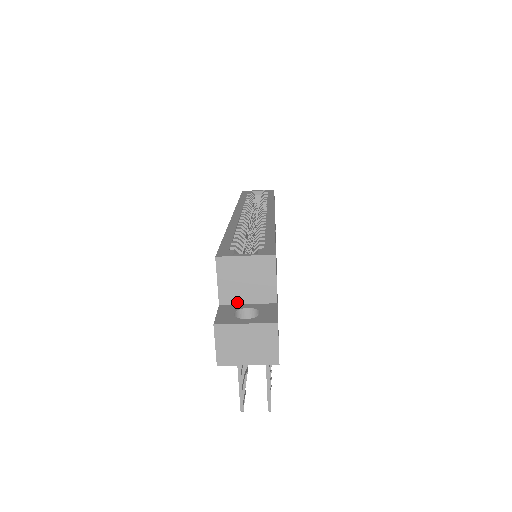
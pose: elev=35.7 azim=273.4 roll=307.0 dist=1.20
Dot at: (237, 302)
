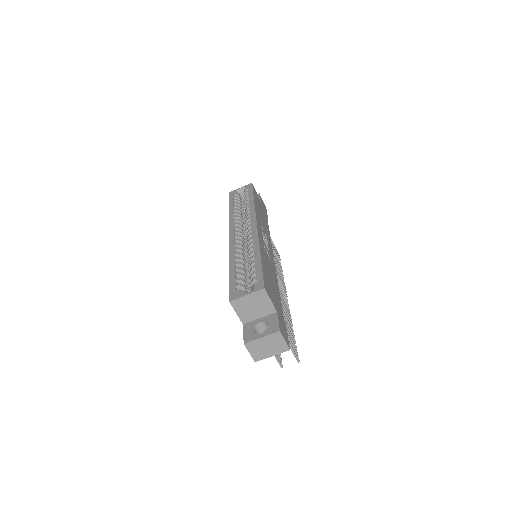
Dot at: (253, 319)
